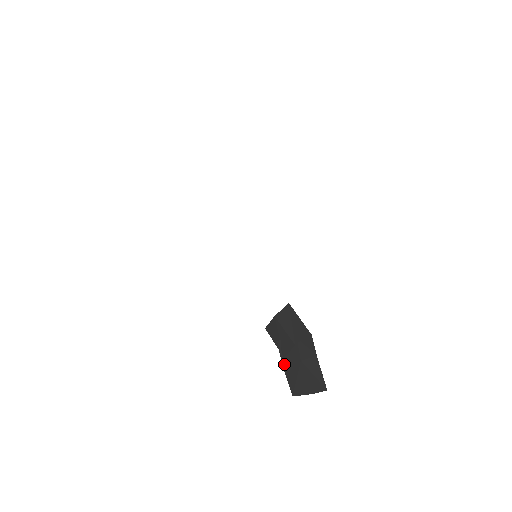
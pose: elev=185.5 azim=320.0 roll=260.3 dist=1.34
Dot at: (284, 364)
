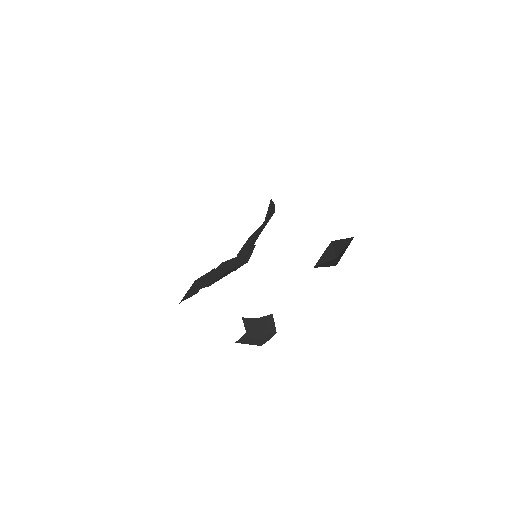
Dot at: (244, 337)
